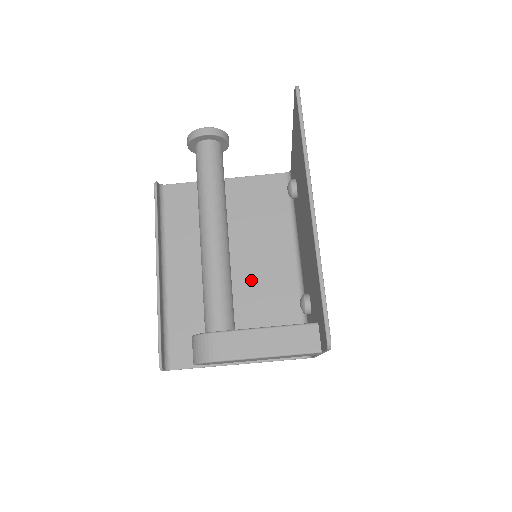
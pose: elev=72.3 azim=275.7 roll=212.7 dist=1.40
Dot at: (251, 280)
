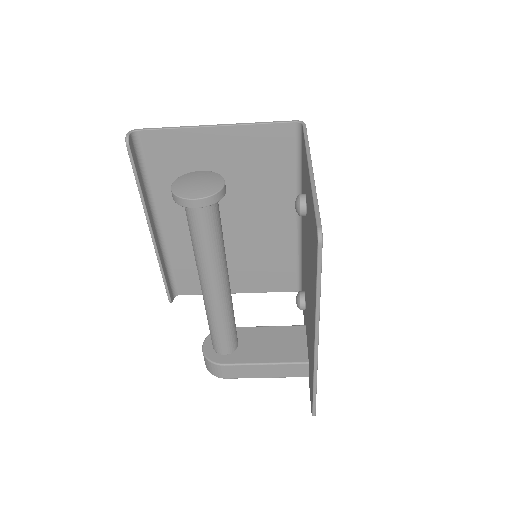
Dot at: (249, 235)
